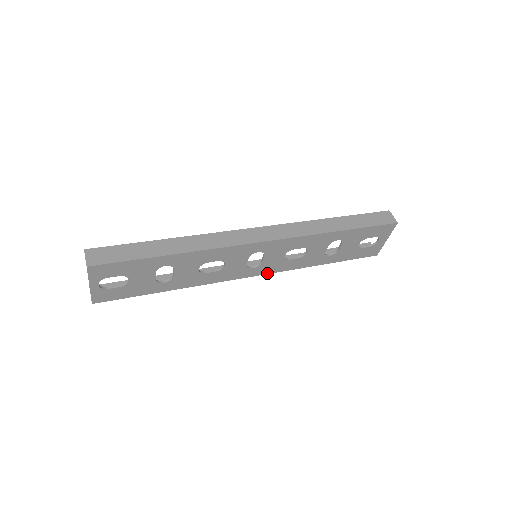
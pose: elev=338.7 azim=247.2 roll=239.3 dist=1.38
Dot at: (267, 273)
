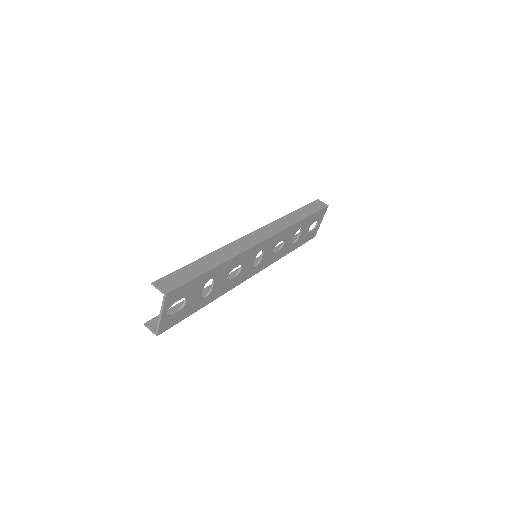
Dot at: (261, 270)
